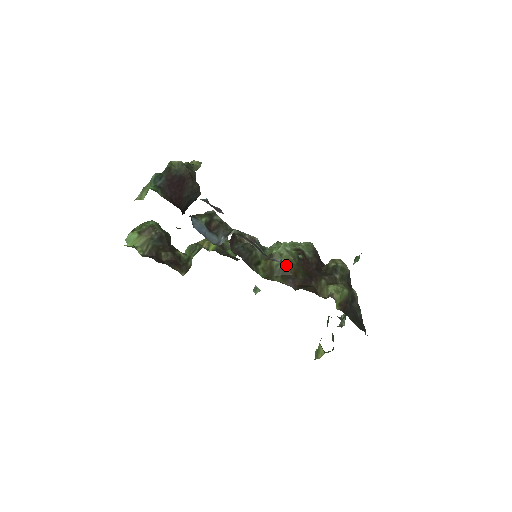
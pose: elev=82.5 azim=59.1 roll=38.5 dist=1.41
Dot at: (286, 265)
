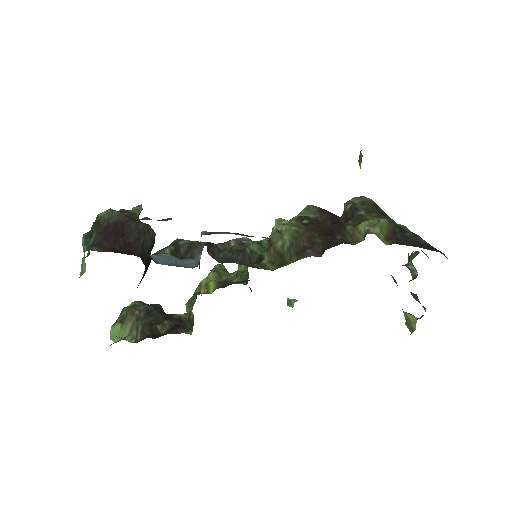
Dot at: (293, 239)
